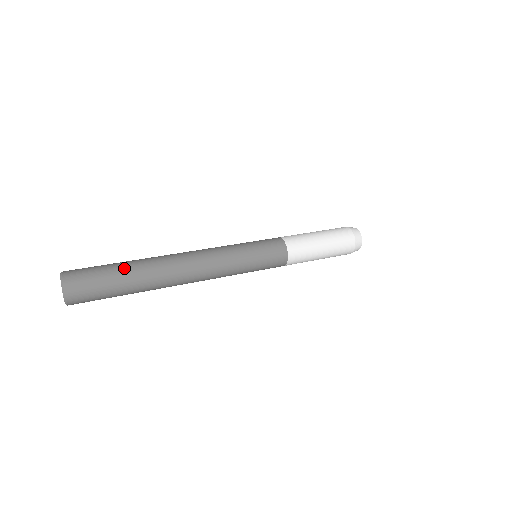
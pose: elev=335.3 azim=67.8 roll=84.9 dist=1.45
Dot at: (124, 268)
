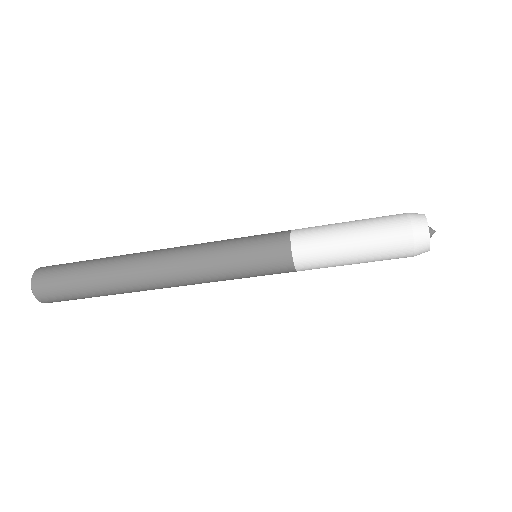
Dot at: occluded
